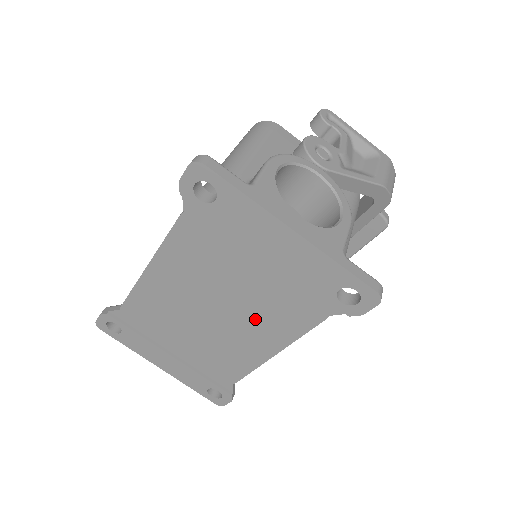
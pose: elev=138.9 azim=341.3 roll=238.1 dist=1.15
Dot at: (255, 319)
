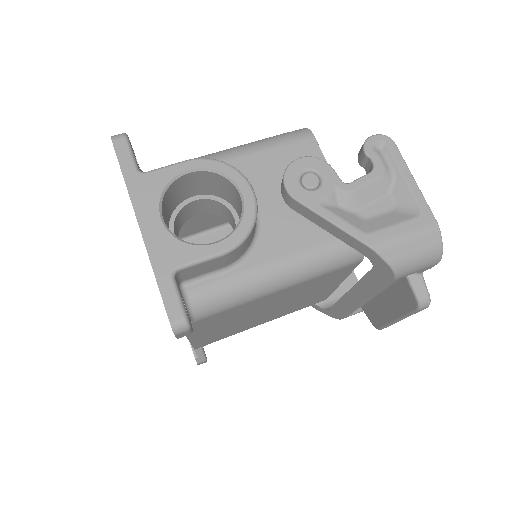
Dot at: occluded
